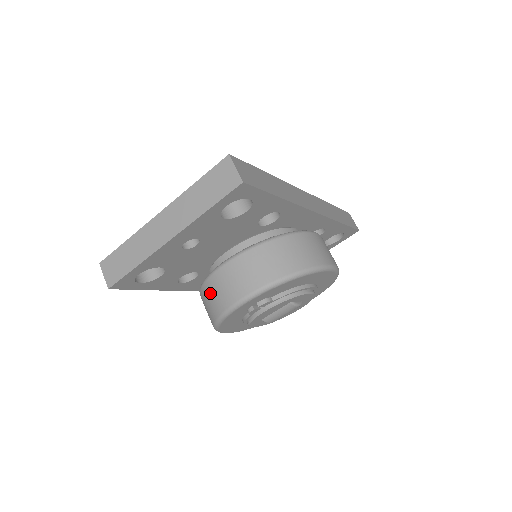
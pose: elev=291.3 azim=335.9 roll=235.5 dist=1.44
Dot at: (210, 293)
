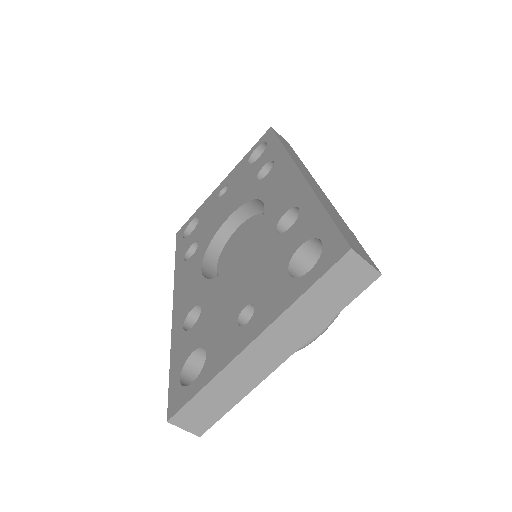
Dot at: occluded
